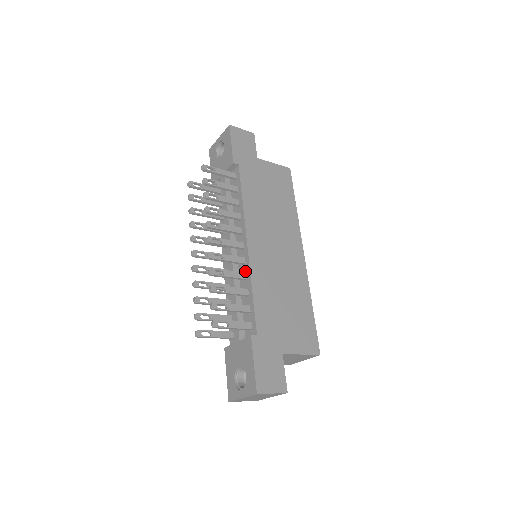
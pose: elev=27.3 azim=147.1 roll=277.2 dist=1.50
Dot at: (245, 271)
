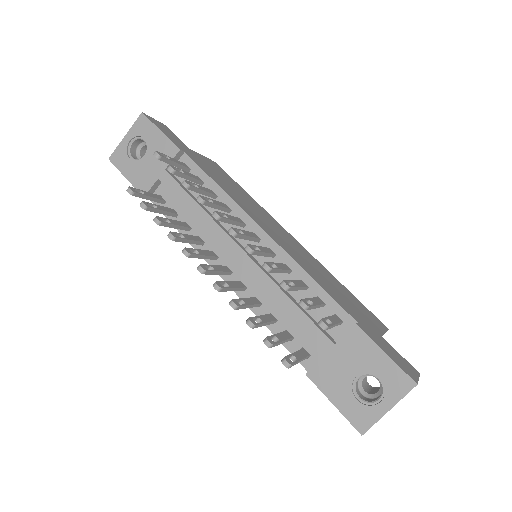
Dot at: occluded
